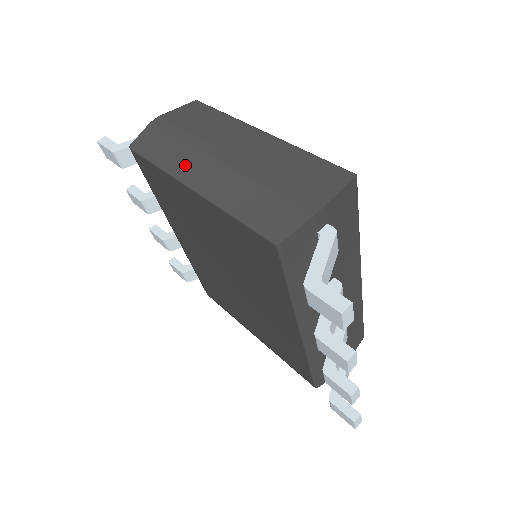
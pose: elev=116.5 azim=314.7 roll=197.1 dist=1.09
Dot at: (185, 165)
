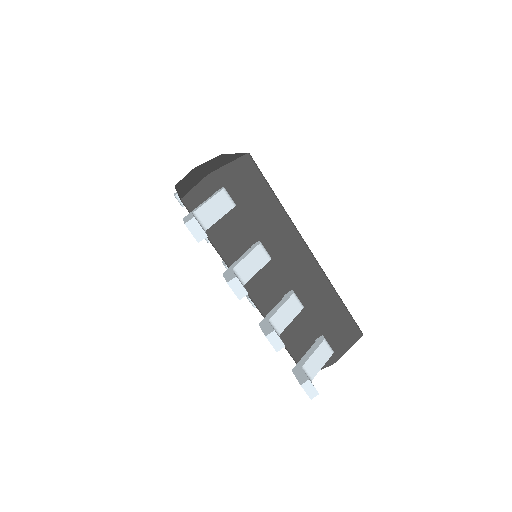
Dot at: occluded
